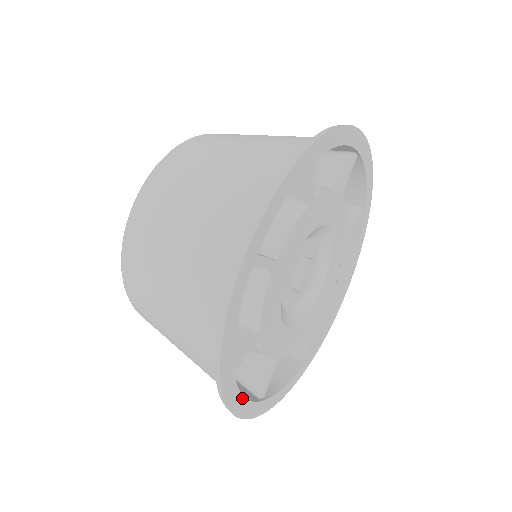
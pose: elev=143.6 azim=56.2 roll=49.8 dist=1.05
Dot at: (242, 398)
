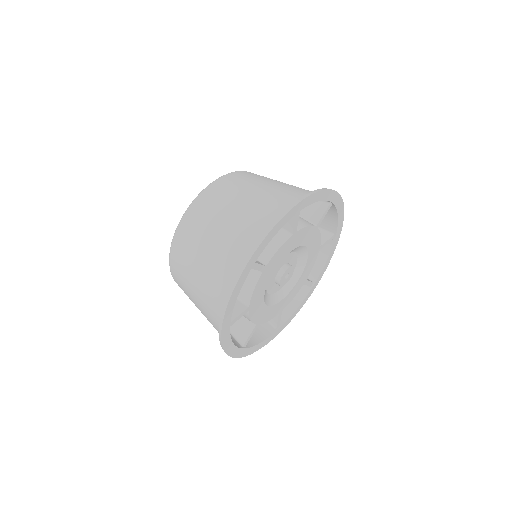
Dot at: (258, 344)
